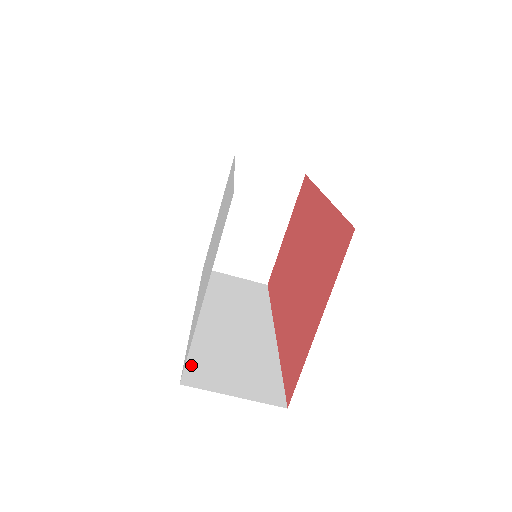
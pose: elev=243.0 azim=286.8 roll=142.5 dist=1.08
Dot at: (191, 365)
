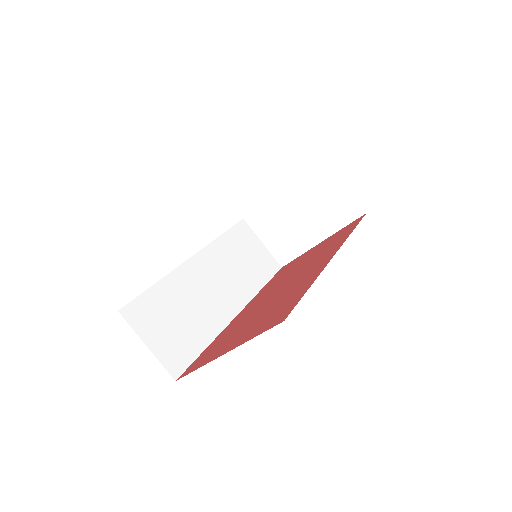
Dot at: (142, 301)
